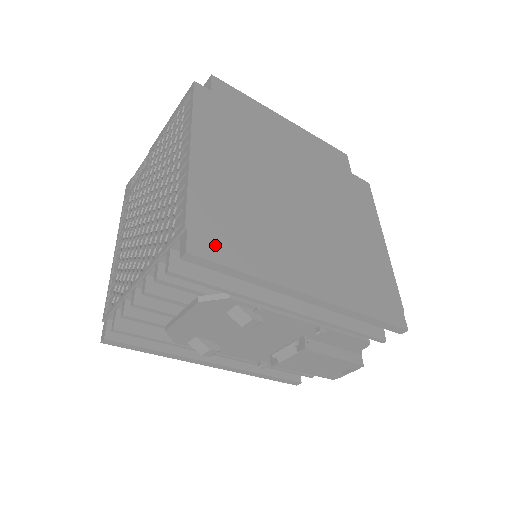
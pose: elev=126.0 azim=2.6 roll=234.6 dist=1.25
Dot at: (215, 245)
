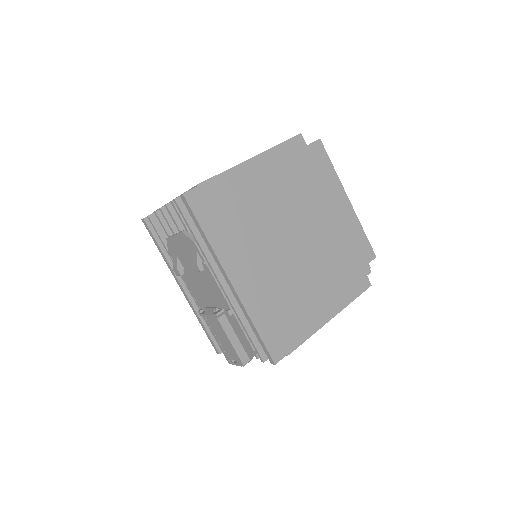
Dot at: (203, 206)
